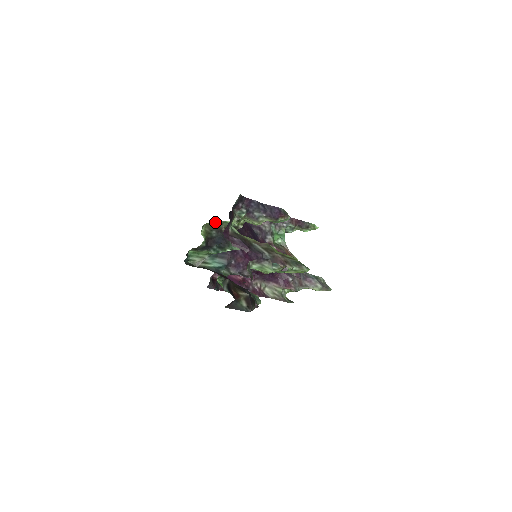
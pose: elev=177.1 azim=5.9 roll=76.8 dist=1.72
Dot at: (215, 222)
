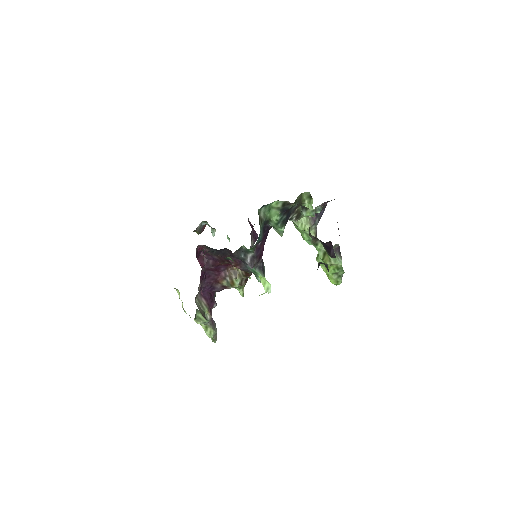
Dot at: (306, 199)
